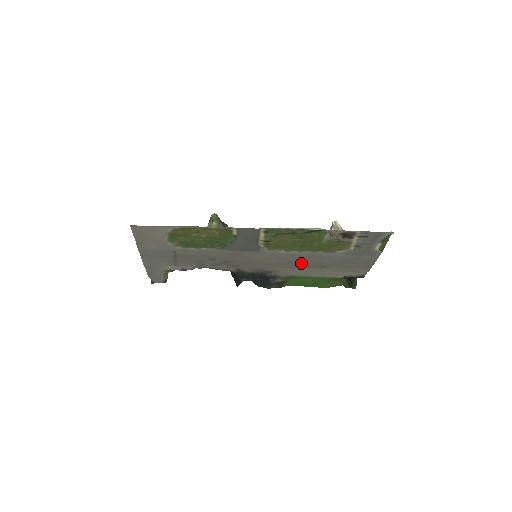
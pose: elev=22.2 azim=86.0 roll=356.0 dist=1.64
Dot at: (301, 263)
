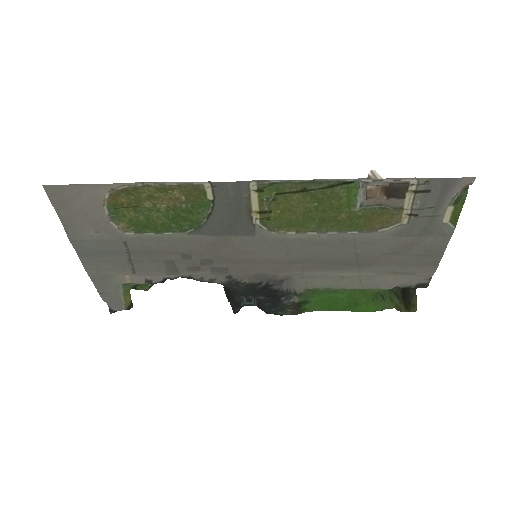
Dot at: (325, 259)
